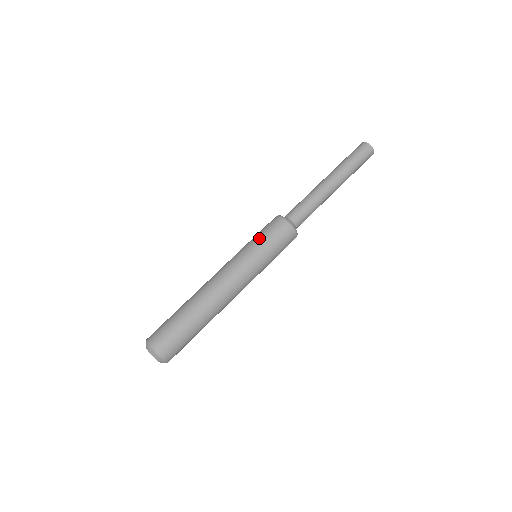
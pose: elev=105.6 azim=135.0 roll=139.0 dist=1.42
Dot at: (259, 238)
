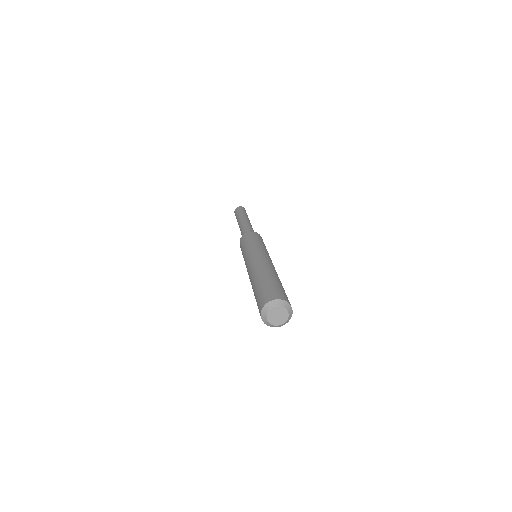
Dot at: (259, 241)
